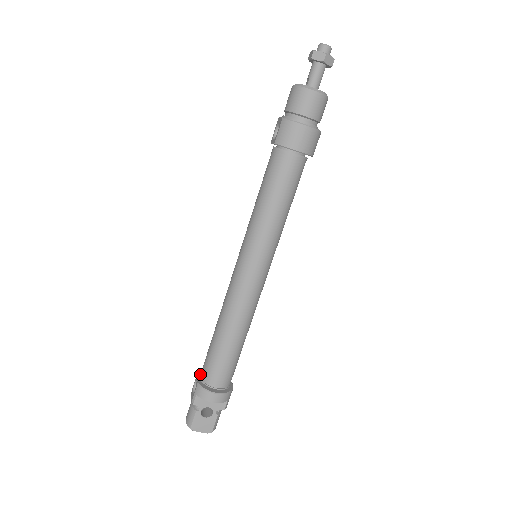
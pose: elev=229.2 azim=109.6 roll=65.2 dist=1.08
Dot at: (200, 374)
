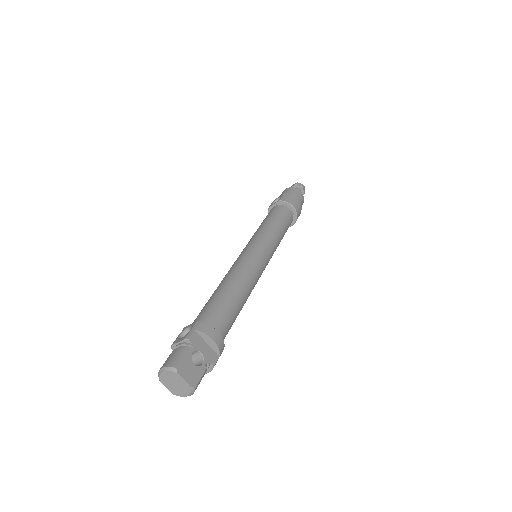
Dot at: (192, 323)
